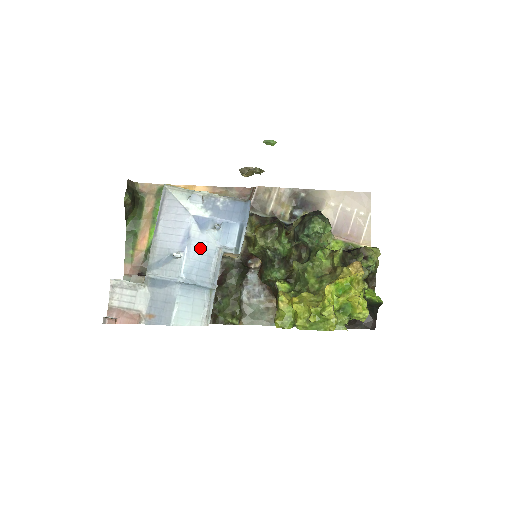
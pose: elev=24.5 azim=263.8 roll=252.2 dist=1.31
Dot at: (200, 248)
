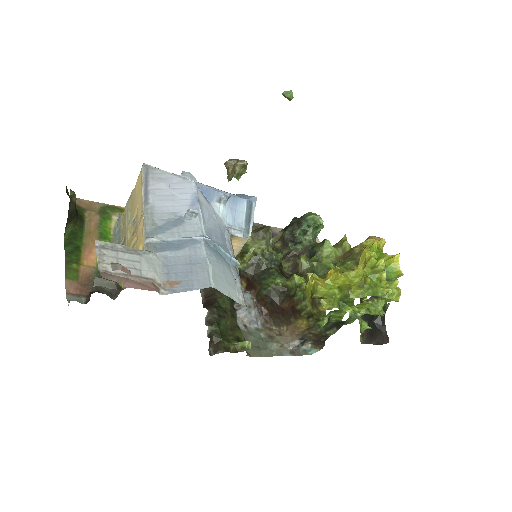
Dot at: (211, 218)
